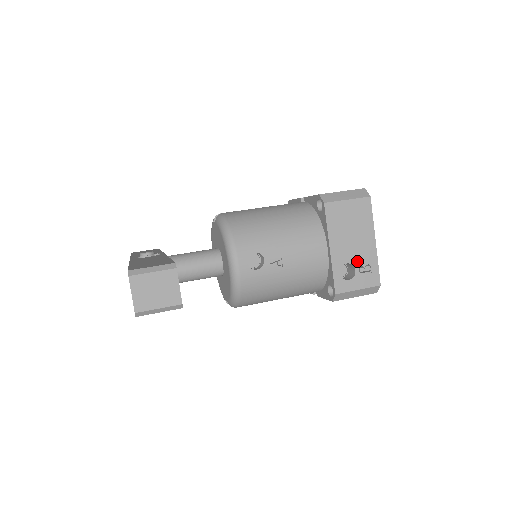
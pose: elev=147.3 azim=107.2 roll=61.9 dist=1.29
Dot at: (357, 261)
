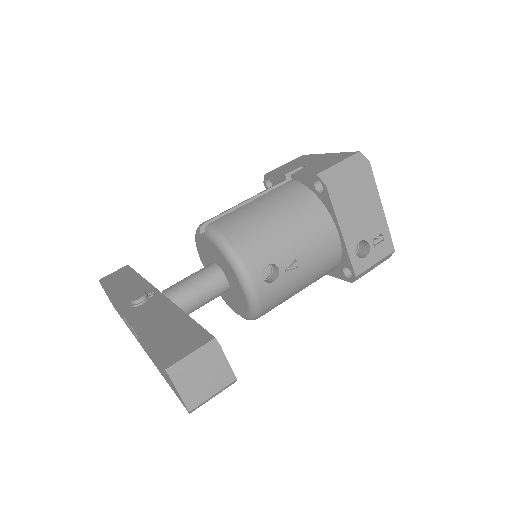
Dot at: (369, 235)
